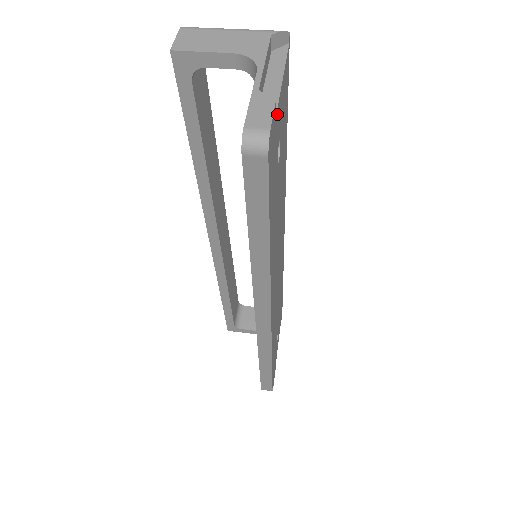
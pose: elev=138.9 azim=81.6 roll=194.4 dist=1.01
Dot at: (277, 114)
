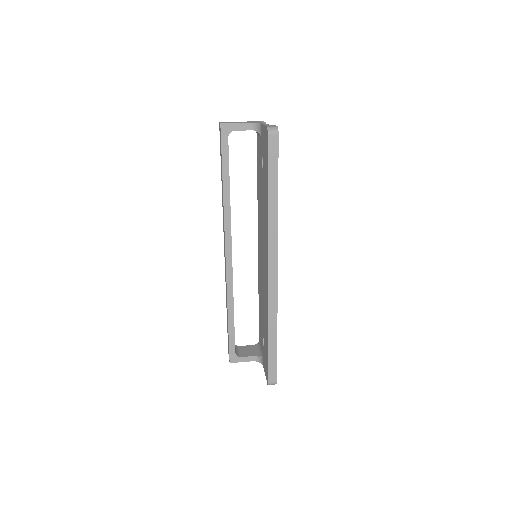
Dot at: occluded
